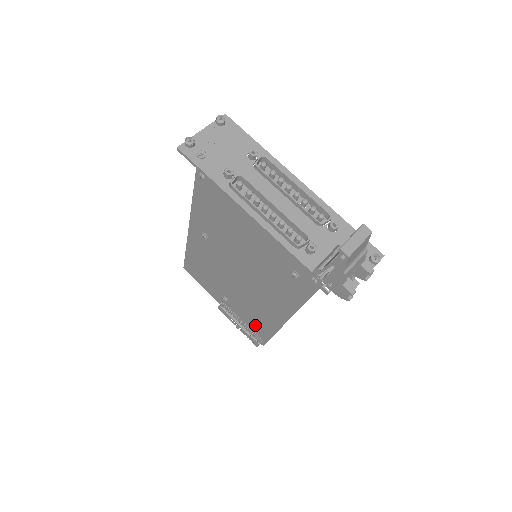
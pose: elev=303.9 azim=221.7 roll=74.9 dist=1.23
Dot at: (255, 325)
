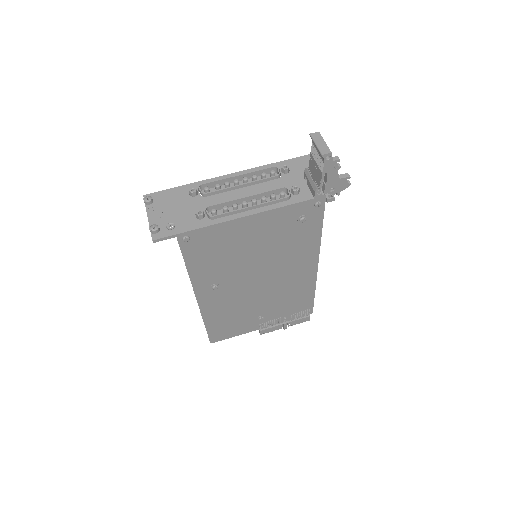
Dot at: (297, 305)
